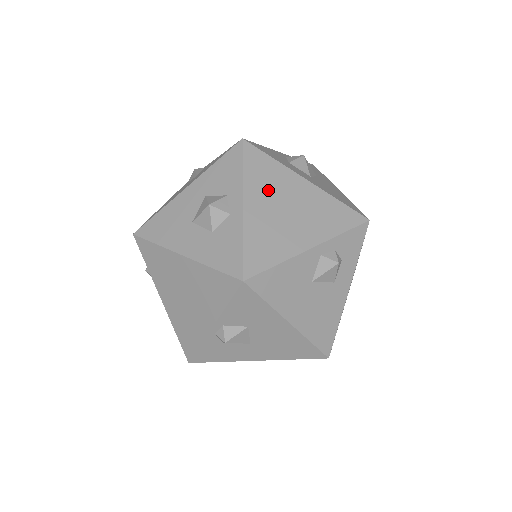
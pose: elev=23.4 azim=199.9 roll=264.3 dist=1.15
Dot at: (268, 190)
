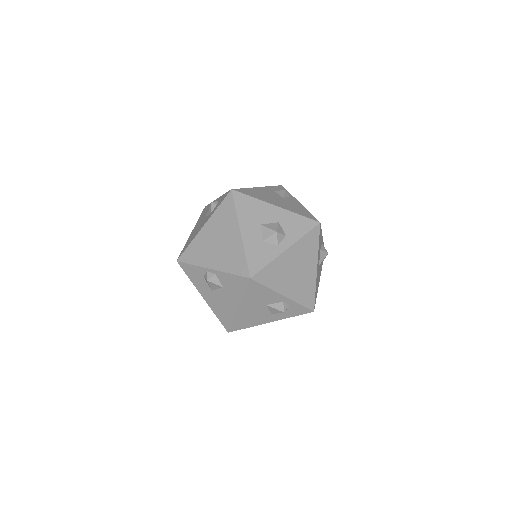
Dot at: (301, 255)
